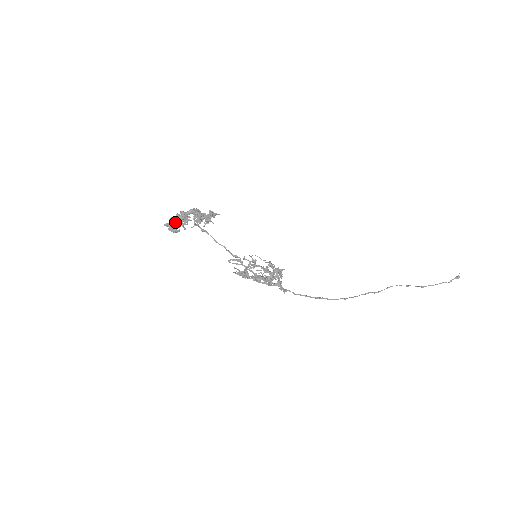
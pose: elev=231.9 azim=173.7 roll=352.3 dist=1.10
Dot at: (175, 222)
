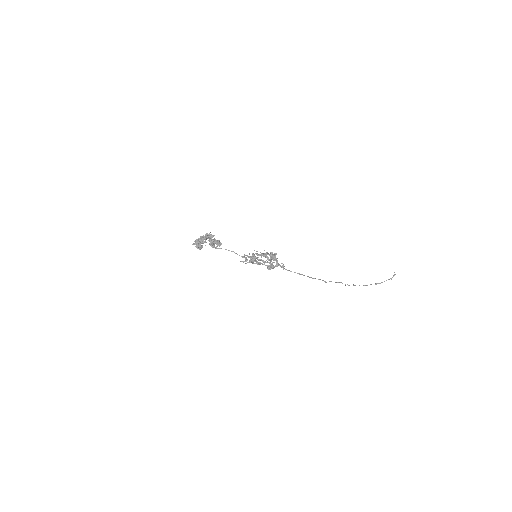
Dot at: (198, 242)
